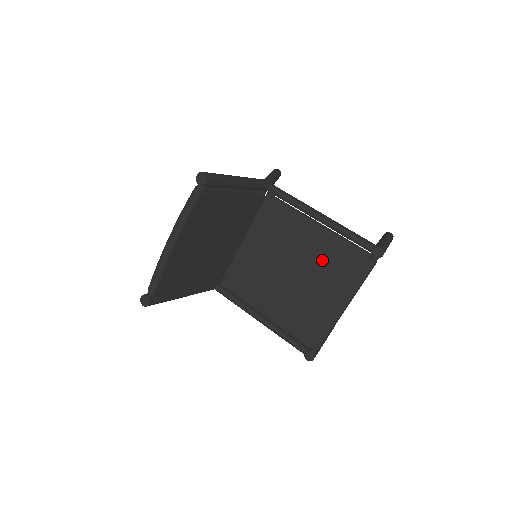
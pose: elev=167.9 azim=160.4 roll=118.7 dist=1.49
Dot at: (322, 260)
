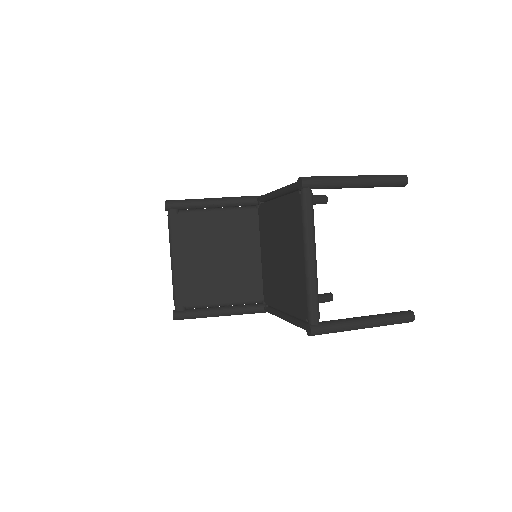
Dot at: (285, 225)
